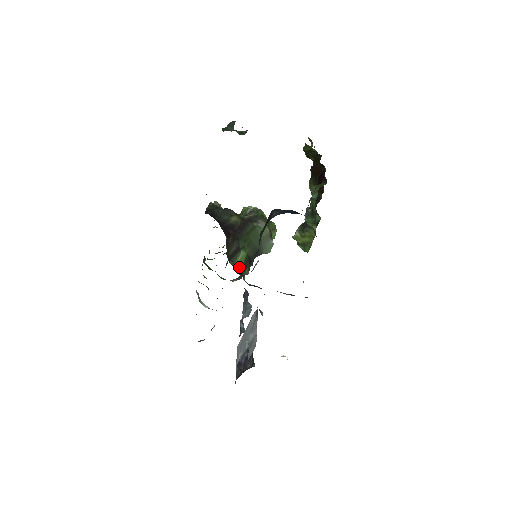
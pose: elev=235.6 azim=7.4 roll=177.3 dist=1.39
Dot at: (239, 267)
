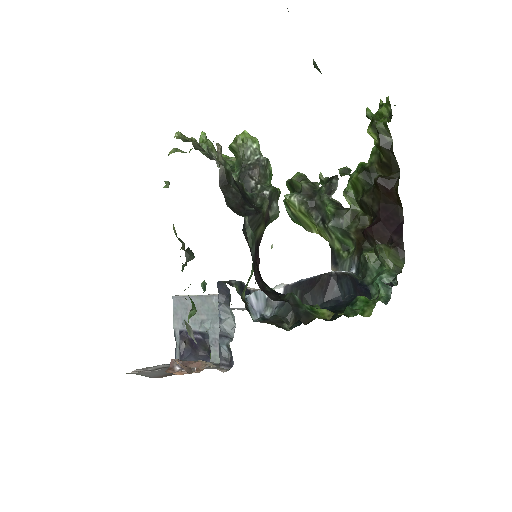
Dot at: occluded
